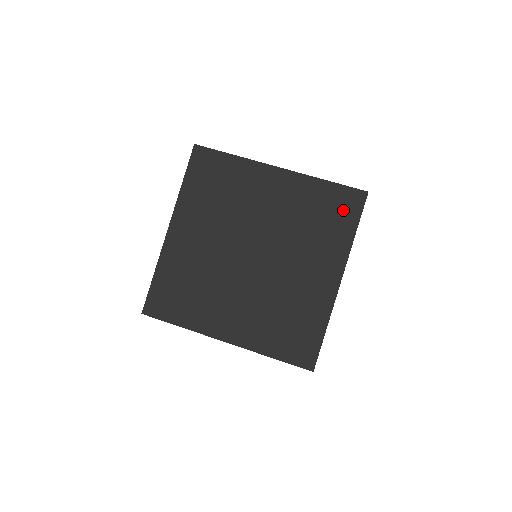
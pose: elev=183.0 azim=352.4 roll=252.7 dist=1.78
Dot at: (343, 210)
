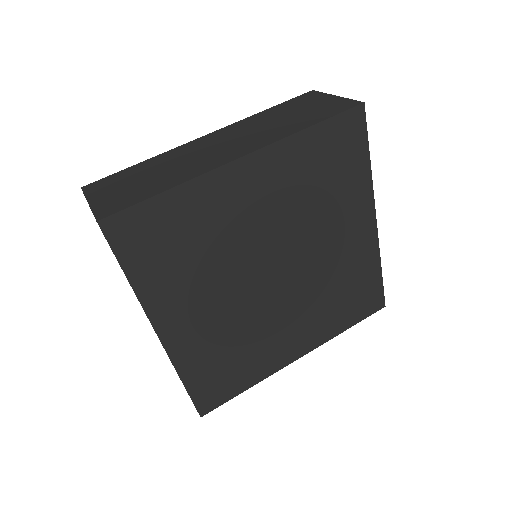
Dot at: (346, 147)
